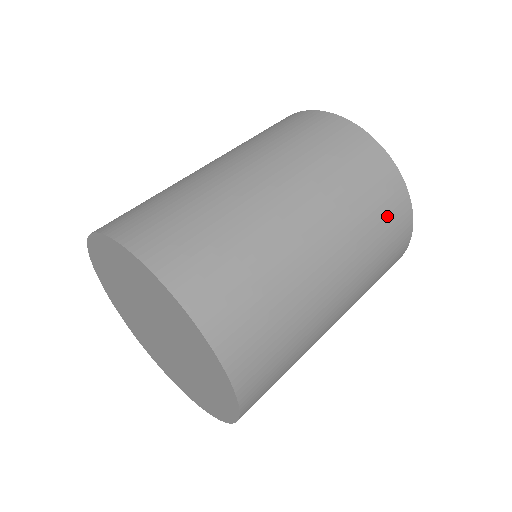
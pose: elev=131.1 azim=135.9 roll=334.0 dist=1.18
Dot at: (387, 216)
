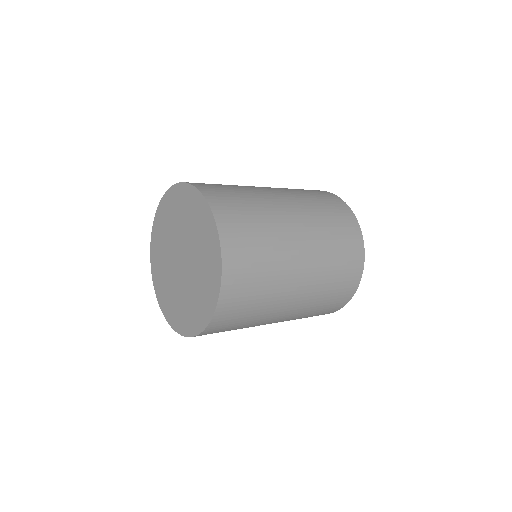
Dot at: (343, 282)
